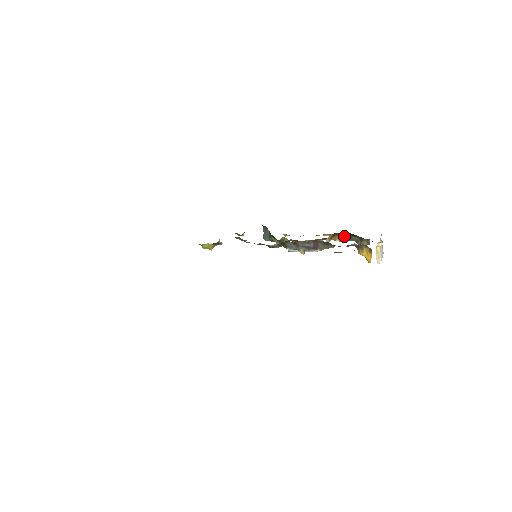
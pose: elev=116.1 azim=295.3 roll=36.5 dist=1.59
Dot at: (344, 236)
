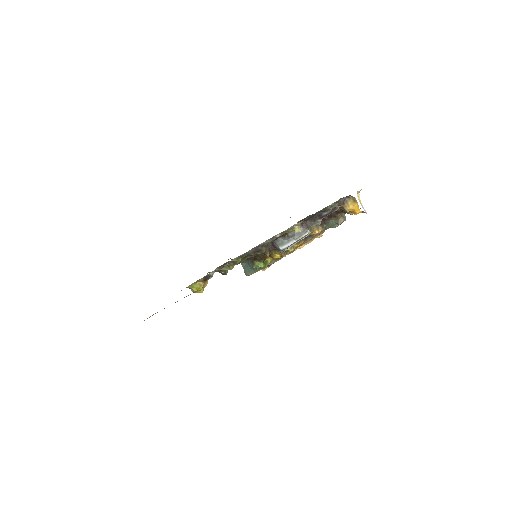
Dot at: (321, 223)
